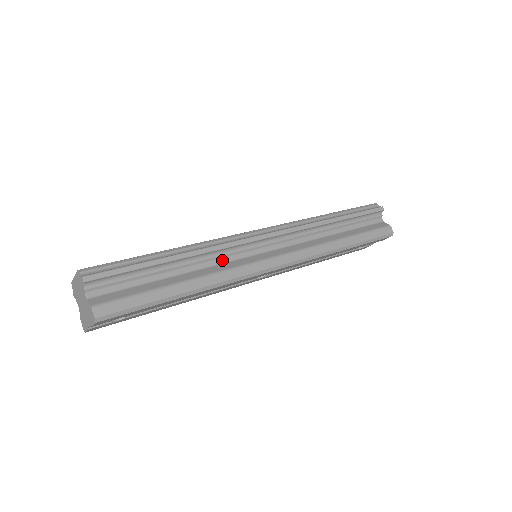
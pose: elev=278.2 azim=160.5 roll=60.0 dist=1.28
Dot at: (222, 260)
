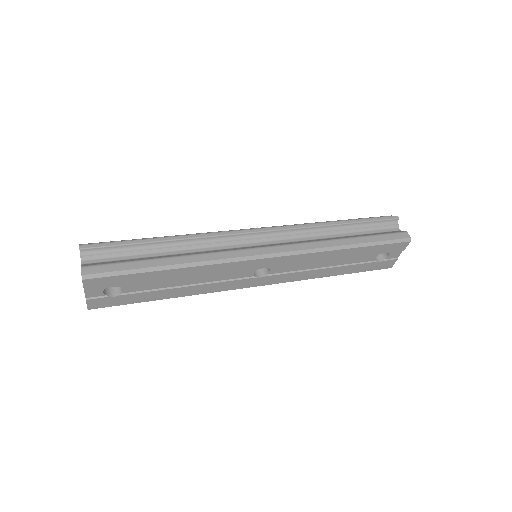
Dot at: (213, 248)
